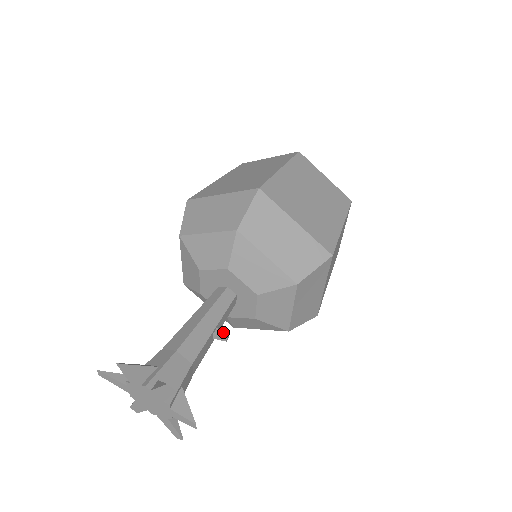
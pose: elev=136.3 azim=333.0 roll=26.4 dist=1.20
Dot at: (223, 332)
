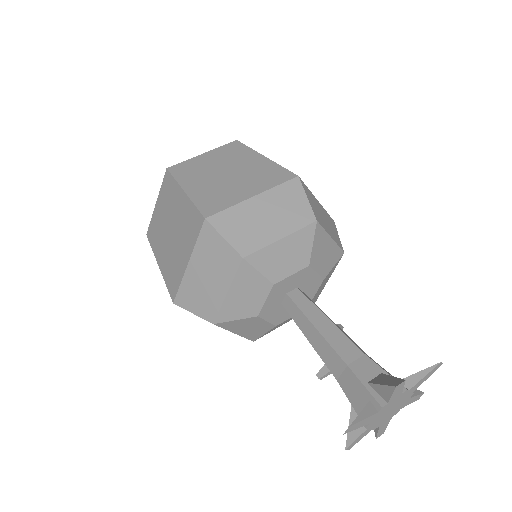
Dot at: (337, 324)
